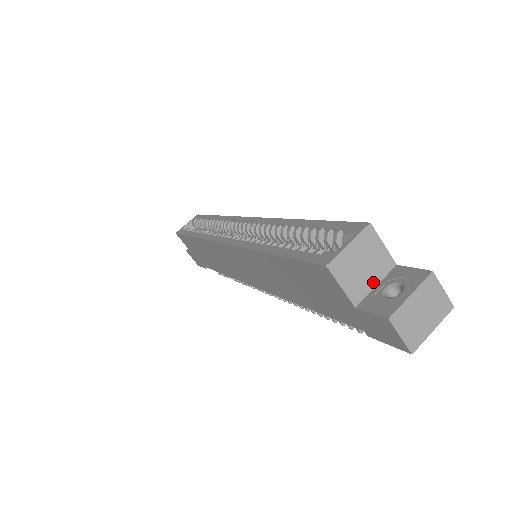
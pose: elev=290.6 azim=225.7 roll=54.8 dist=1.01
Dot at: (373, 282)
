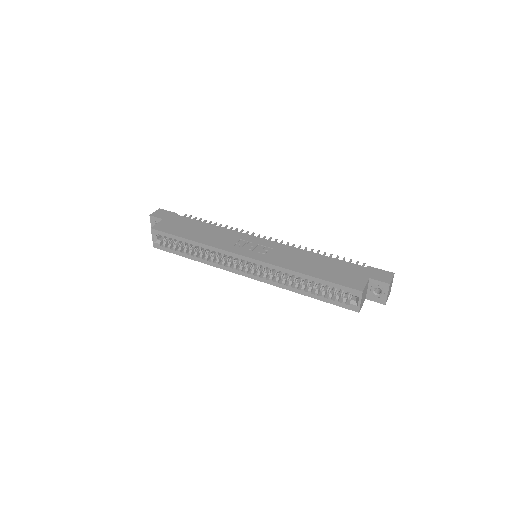
Dot at: (367, 290)
